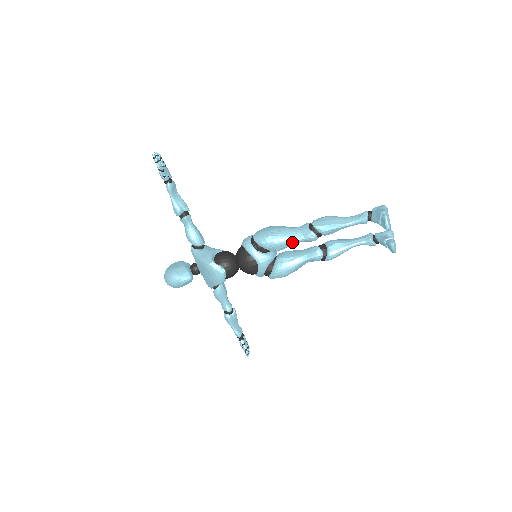
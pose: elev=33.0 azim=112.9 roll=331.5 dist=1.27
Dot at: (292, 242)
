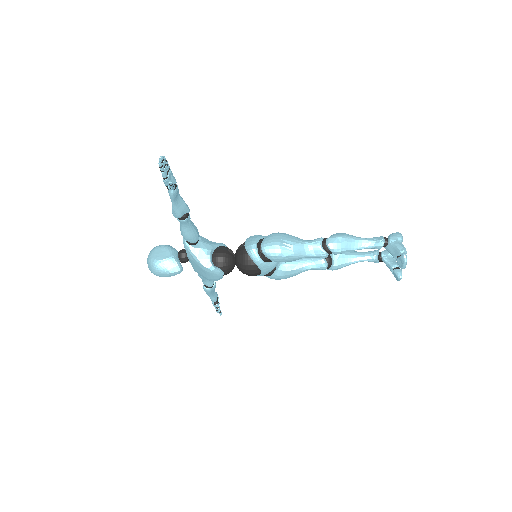
Dot at: occluded
